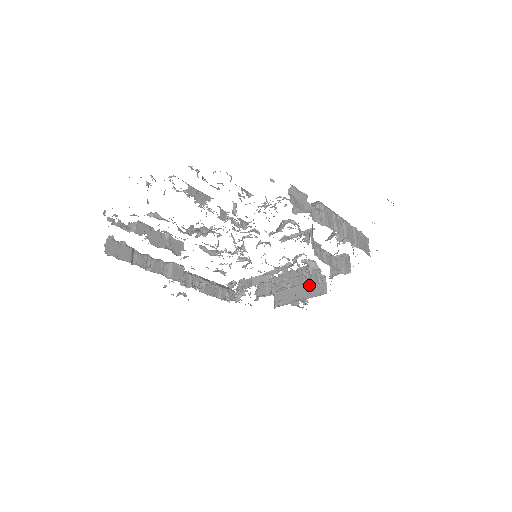
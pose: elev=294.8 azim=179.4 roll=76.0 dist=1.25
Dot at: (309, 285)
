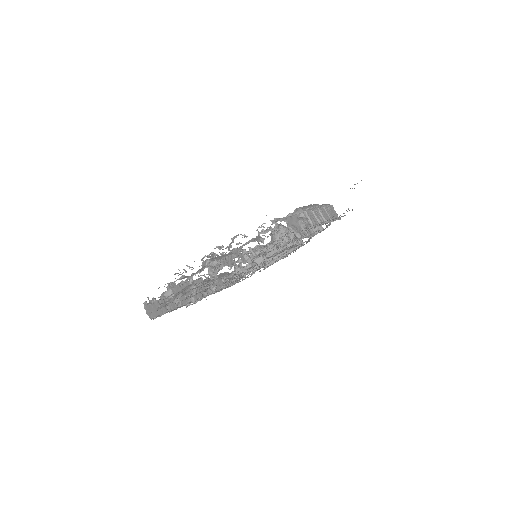
Dot at: occluded
